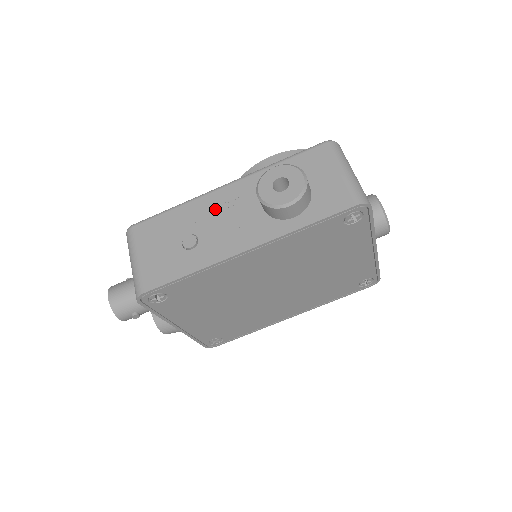
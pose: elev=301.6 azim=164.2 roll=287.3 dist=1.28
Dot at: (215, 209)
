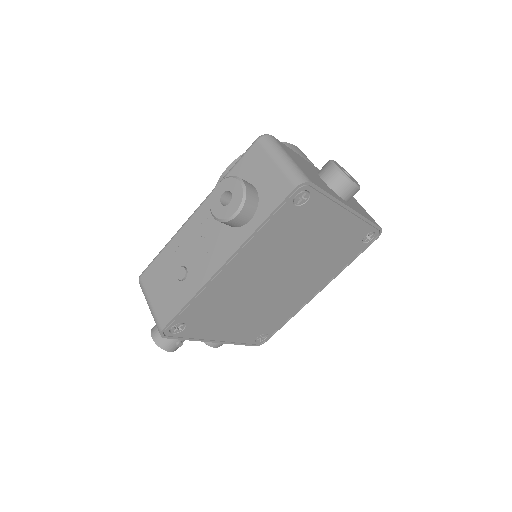
Dot at: (192, 237)
